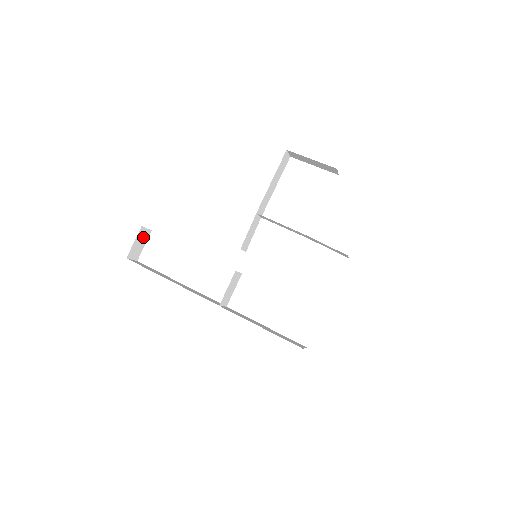
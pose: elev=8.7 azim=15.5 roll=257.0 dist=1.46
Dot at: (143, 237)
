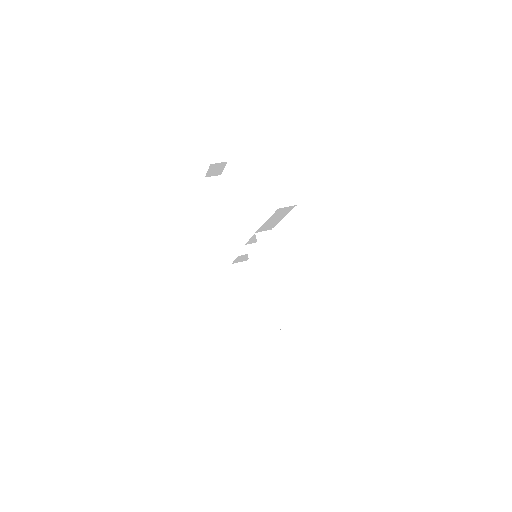
Dot at: (218, 166)
